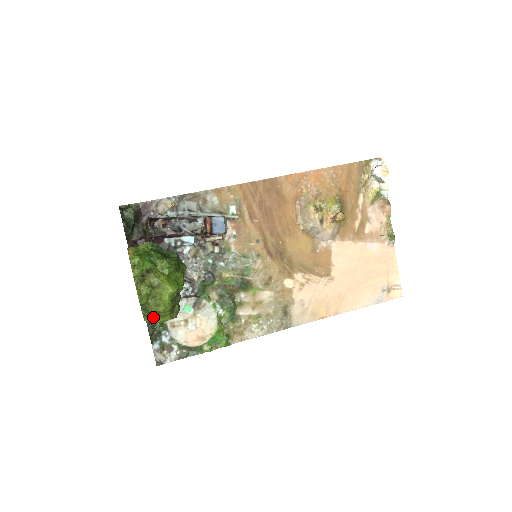
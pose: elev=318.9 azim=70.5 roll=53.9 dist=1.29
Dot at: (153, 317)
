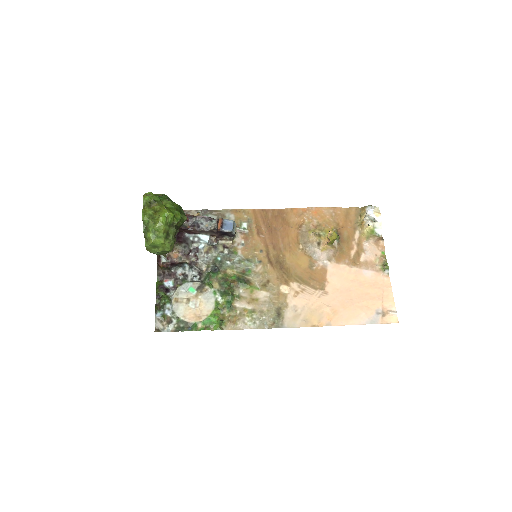
Dot at: (150, 235)
